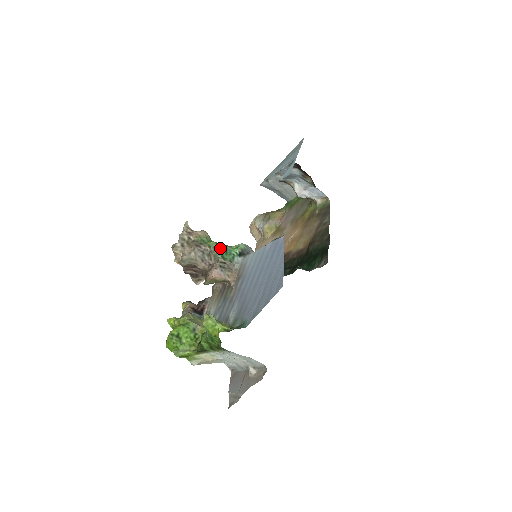
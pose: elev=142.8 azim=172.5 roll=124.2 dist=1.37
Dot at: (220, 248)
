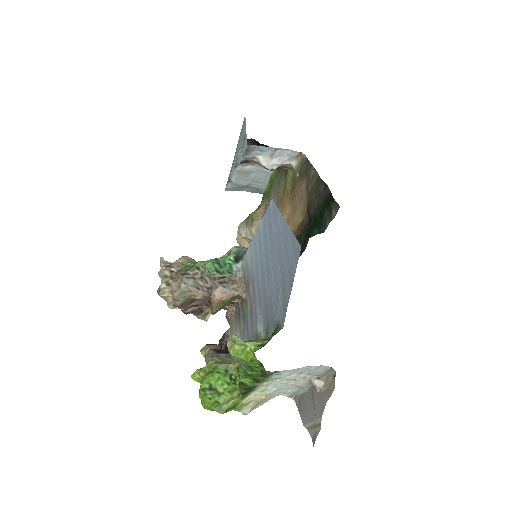
Dot at: (210, 263)
